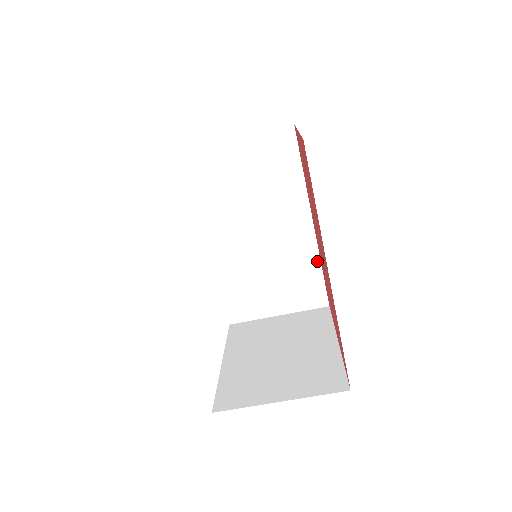
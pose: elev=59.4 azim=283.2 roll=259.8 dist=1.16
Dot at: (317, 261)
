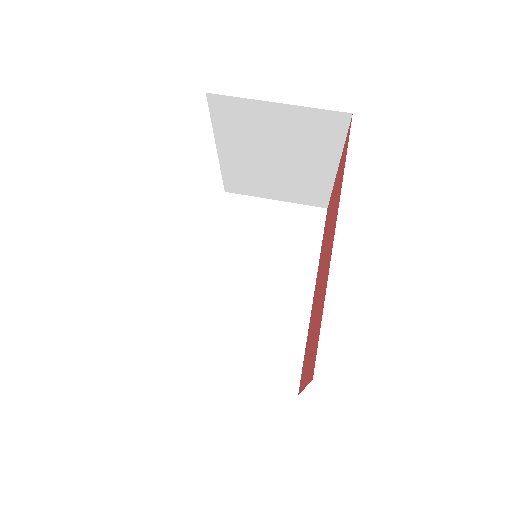
Dot at: (303, 336)
